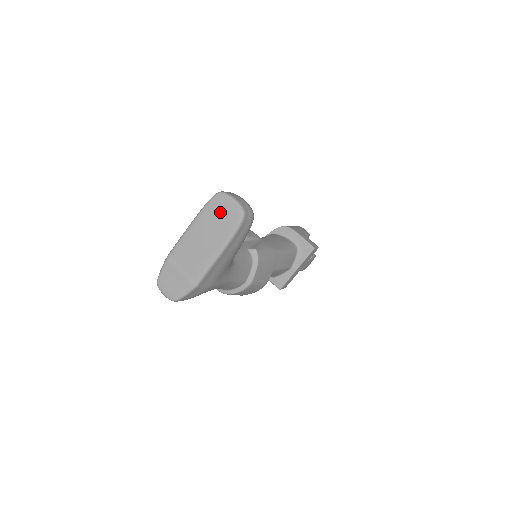
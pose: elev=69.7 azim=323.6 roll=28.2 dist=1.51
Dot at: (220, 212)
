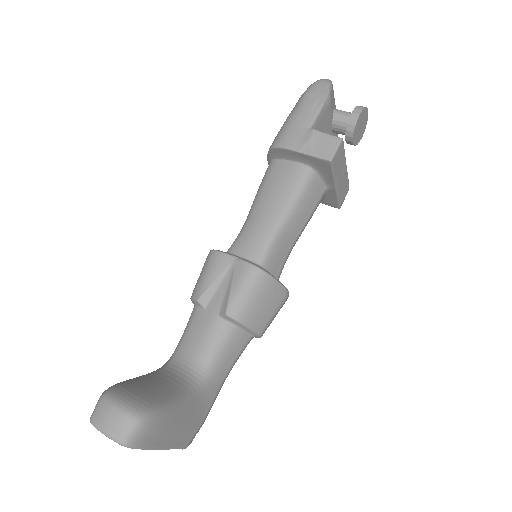
Dot at: occluded
